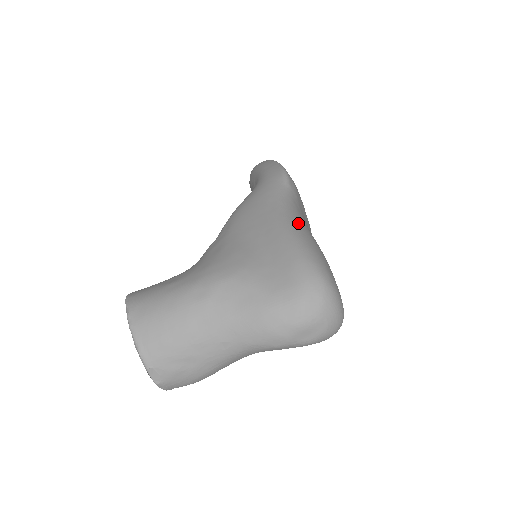
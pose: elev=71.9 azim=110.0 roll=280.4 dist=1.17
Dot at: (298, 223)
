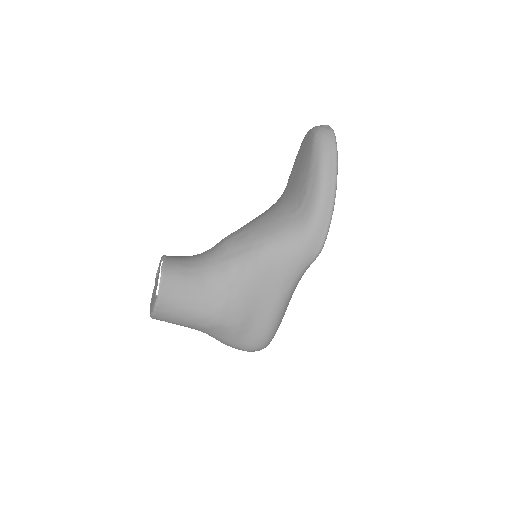
Dot at: (287, 306)
